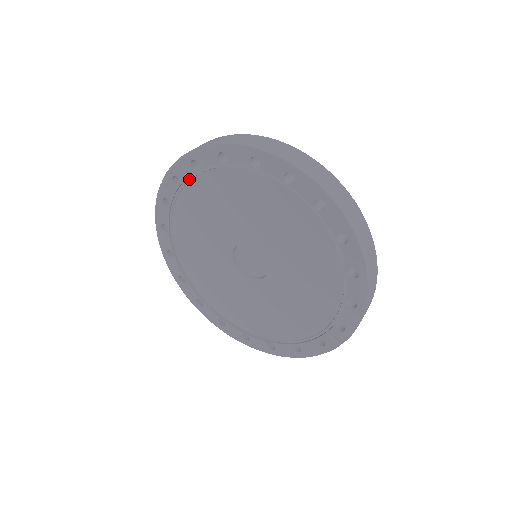
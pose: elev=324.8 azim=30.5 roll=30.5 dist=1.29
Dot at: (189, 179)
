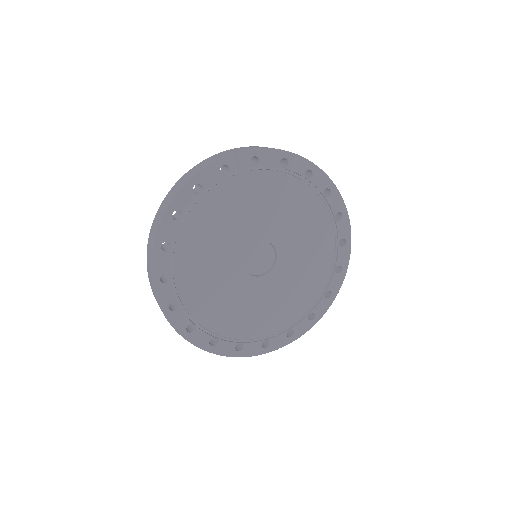
Dot at: (267, 168)
